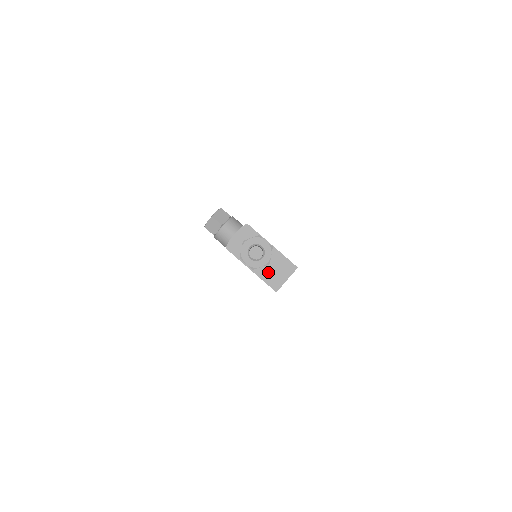
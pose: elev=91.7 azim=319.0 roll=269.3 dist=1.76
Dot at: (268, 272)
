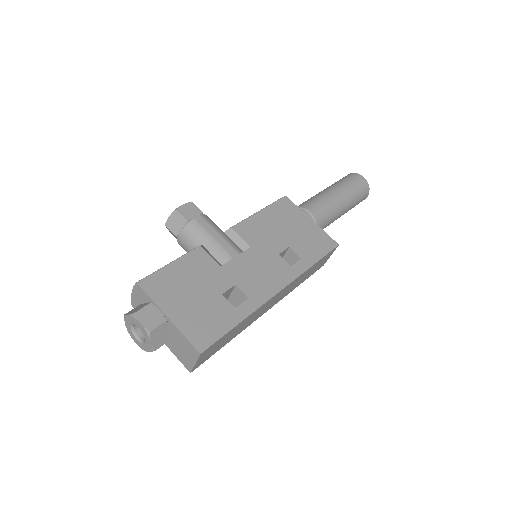
Dot at: (175, 347)
